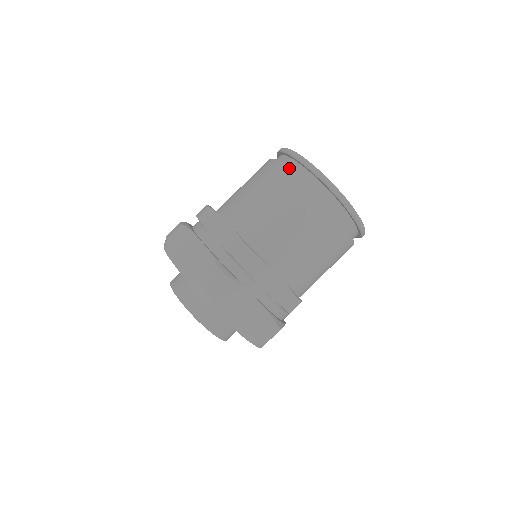
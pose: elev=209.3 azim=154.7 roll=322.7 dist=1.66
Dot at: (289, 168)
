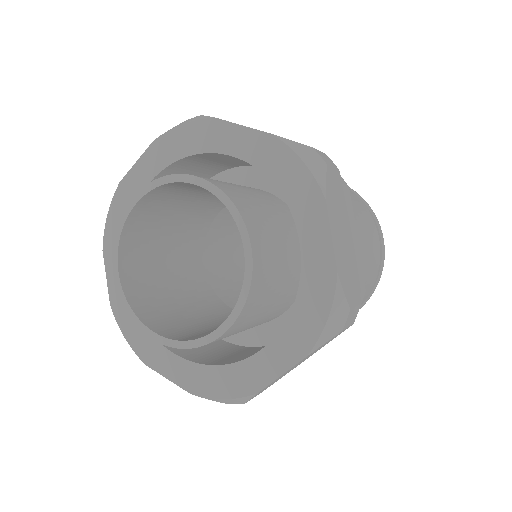
Dot at: occluded
